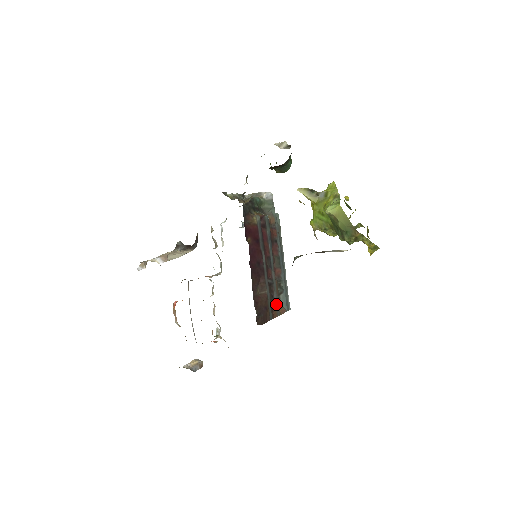
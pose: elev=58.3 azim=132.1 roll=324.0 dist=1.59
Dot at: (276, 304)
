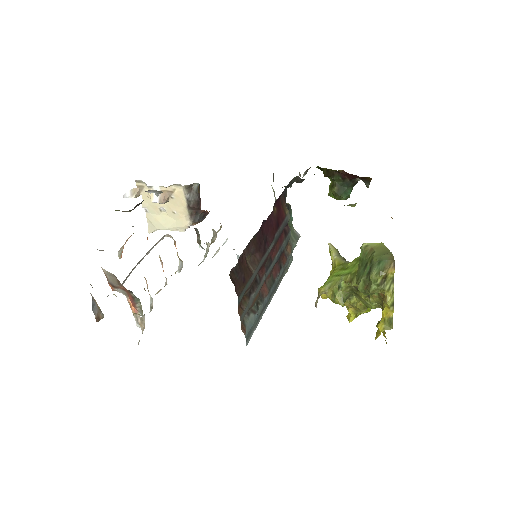
Dot at: (247, 306)
